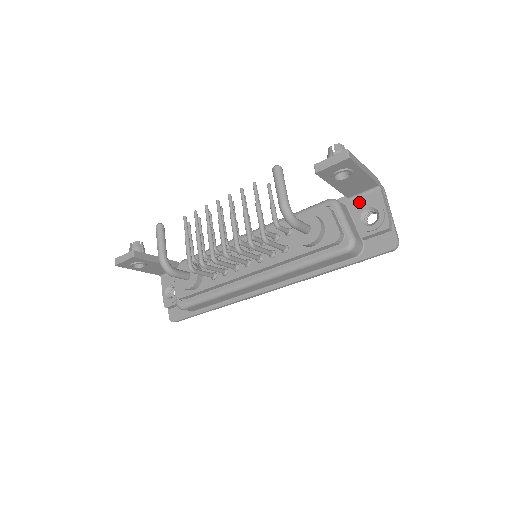
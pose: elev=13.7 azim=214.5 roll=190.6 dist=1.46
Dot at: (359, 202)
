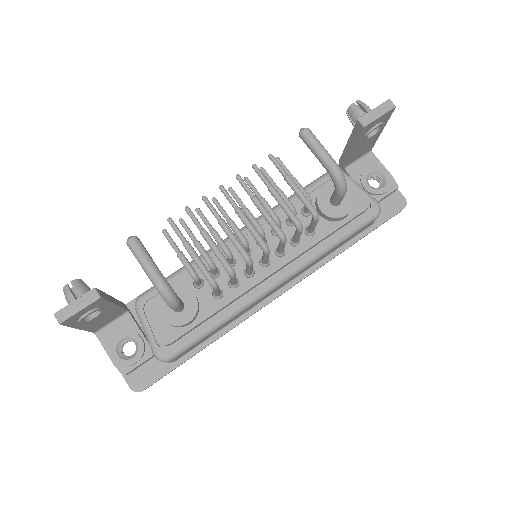
Dot at: (357, 169)
